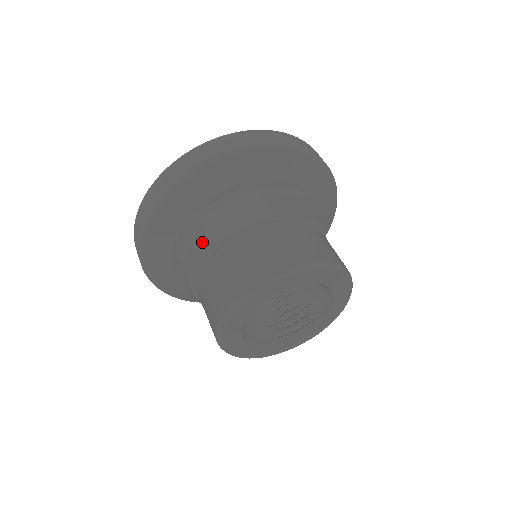
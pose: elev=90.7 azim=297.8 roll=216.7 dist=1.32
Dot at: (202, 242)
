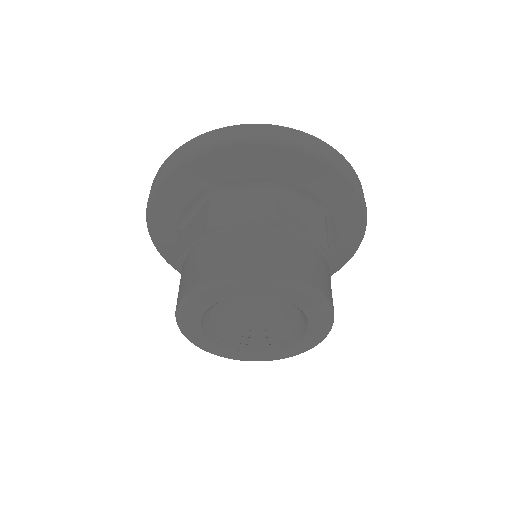
Dot at: (202, 219)
